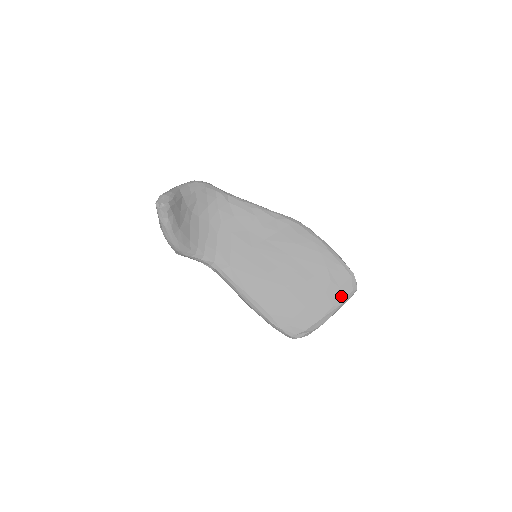
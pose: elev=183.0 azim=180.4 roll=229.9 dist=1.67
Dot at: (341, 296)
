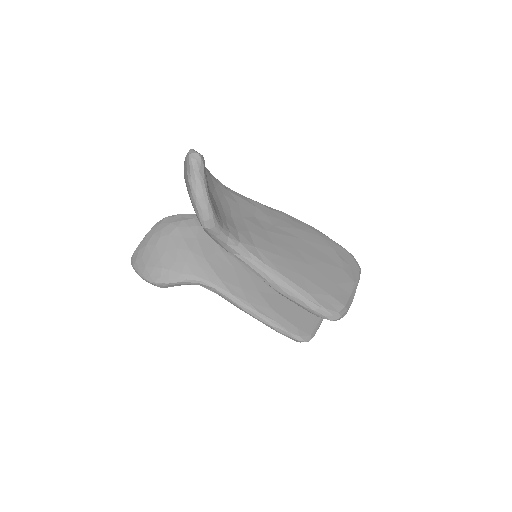
Dot at: (355, 273)
